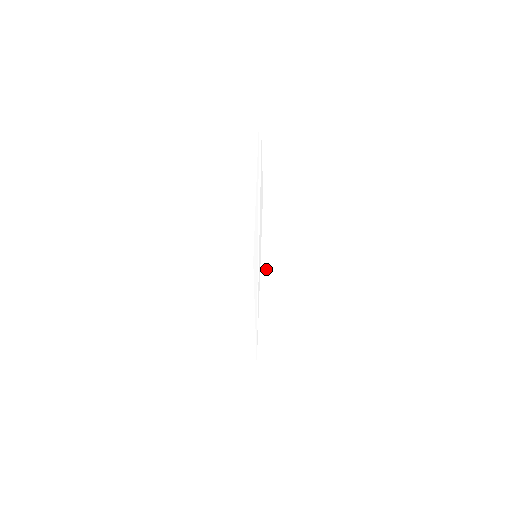
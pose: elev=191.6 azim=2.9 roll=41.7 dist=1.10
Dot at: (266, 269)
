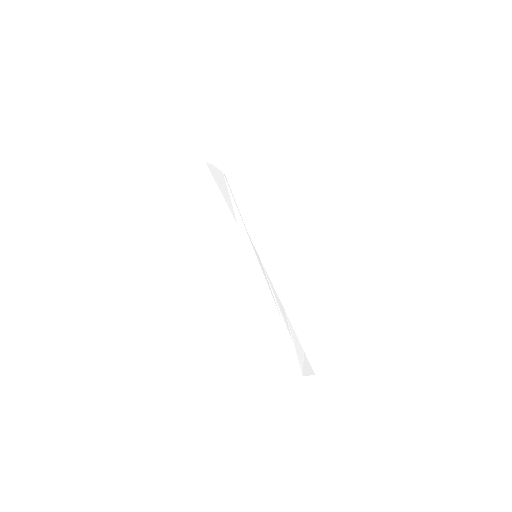
Dot at: (261, 263)
